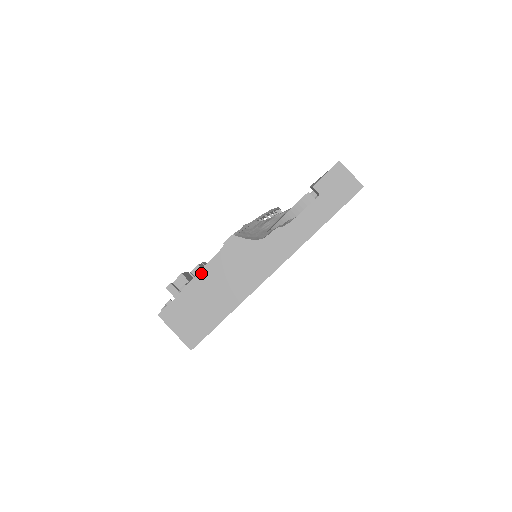
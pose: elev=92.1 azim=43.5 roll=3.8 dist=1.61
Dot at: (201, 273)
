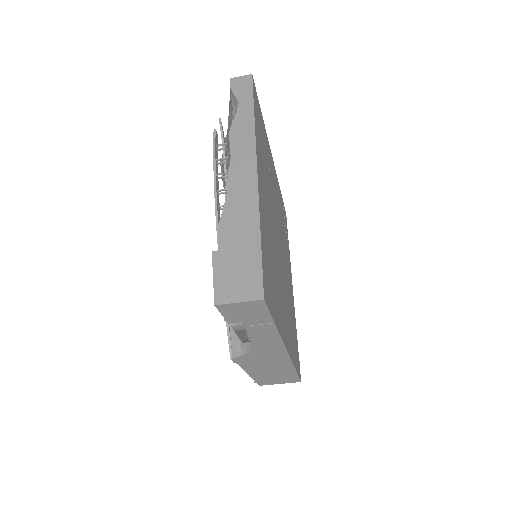
Dot at: (248, 372)
